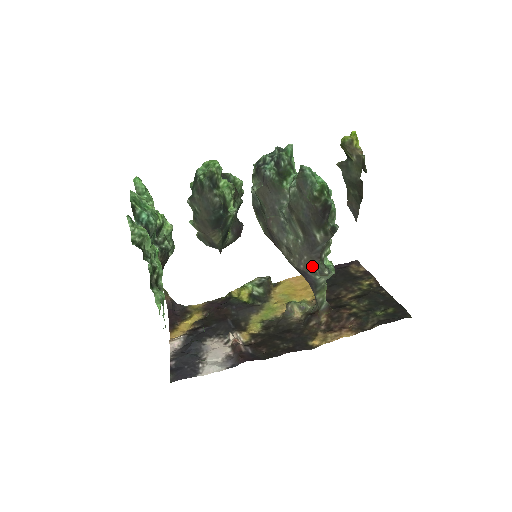
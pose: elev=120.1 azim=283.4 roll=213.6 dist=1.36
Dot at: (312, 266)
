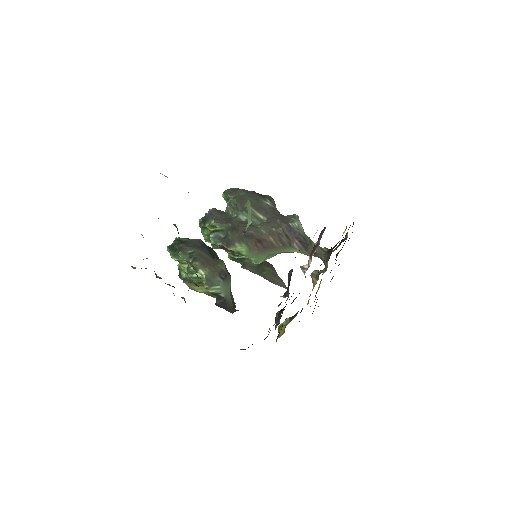
Dot at: (286, 220)
